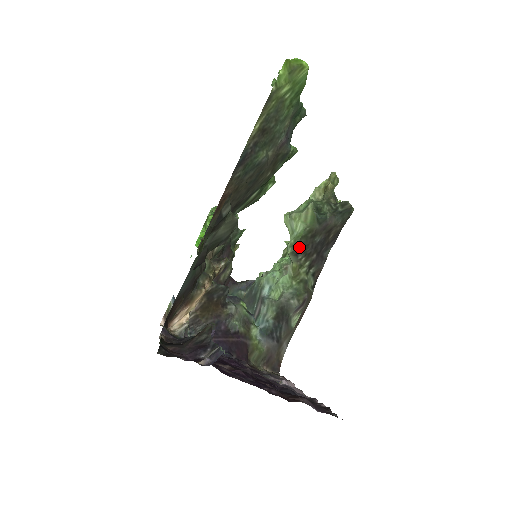
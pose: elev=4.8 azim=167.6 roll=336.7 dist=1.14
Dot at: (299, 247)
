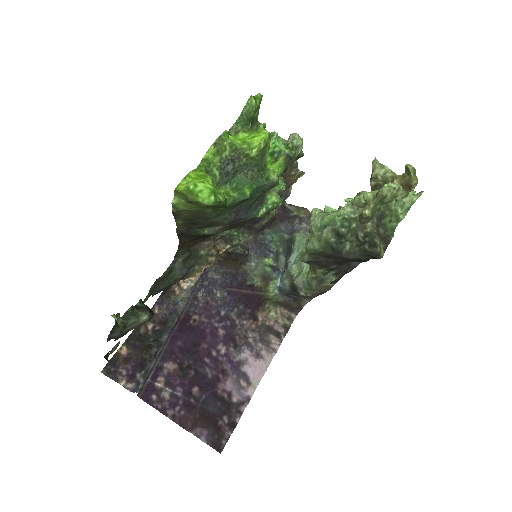
Dot at: (308, 260)
